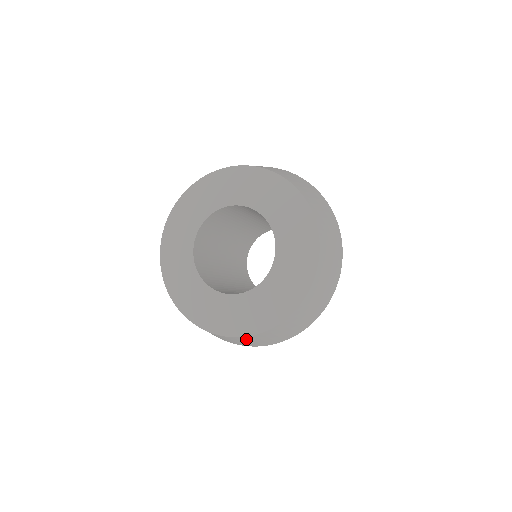
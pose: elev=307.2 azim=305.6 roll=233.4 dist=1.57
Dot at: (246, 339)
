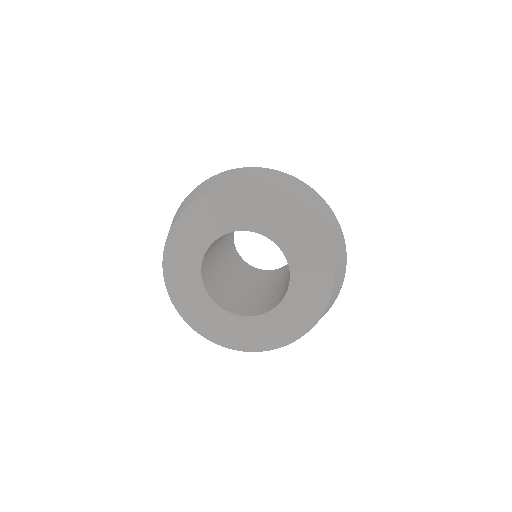
Dot at: occluded
